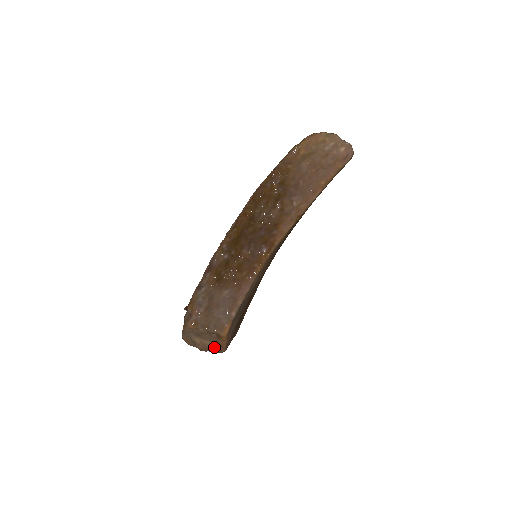
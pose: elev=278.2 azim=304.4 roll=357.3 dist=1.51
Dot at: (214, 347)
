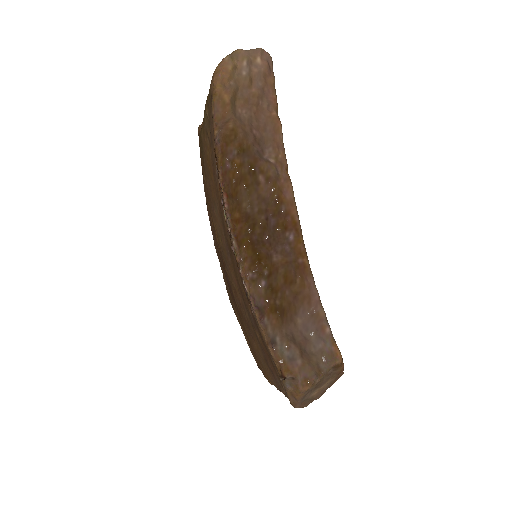
Dot at: (333, 381)
